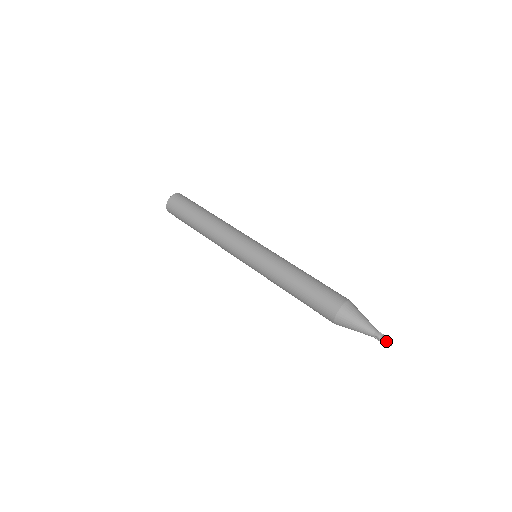
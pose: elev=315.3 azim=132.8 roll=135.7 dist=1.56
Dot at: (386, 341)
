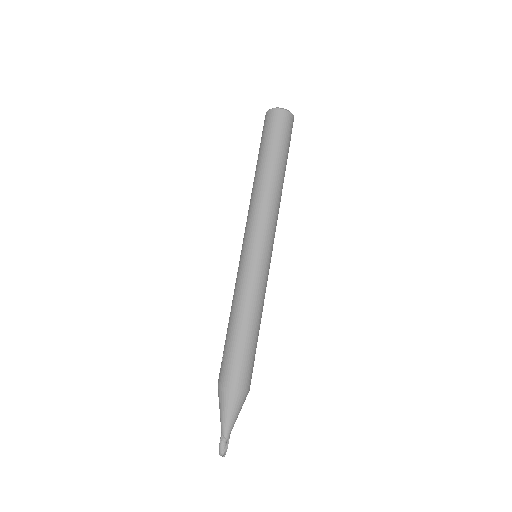
Dot at: (224, 449)
